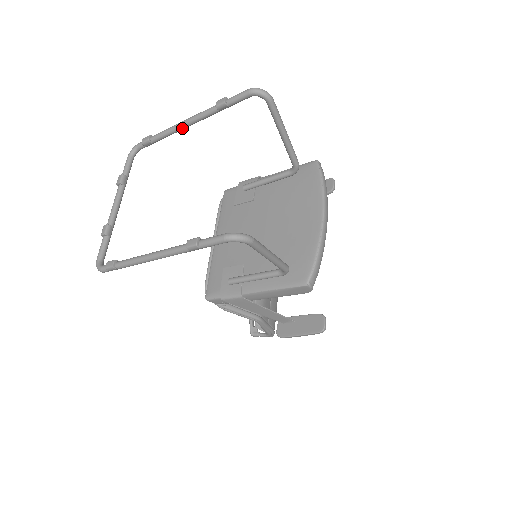
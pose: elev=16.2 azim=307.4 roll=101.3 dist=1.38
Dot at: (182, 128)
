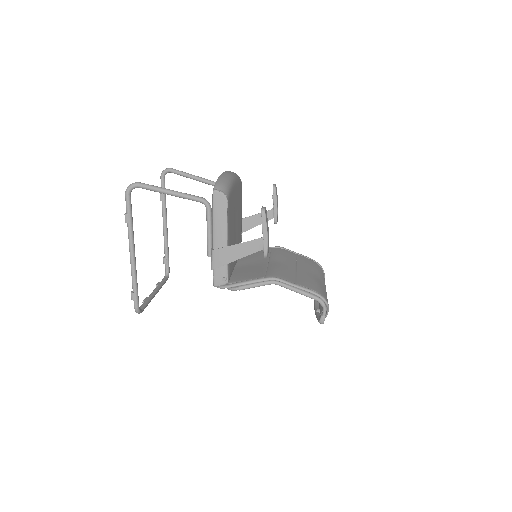
Dot at: (165, 231)
